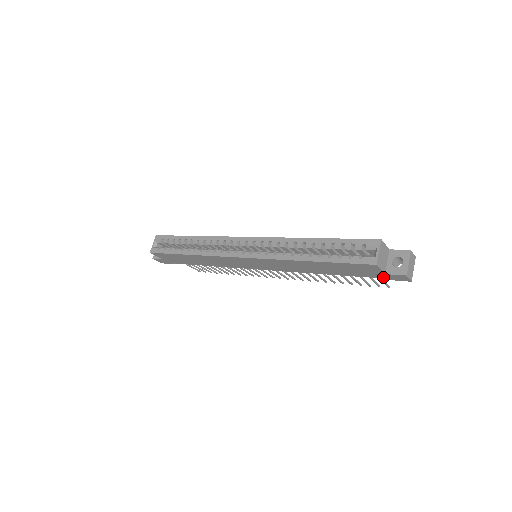
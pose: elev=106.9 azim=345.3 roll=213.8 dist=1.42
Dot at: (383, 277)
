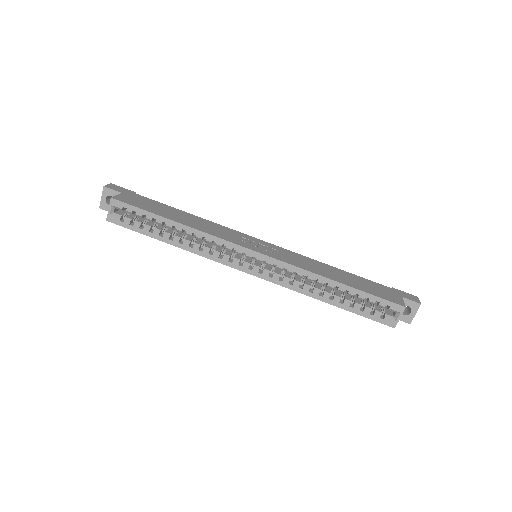
Dot at: occluded
